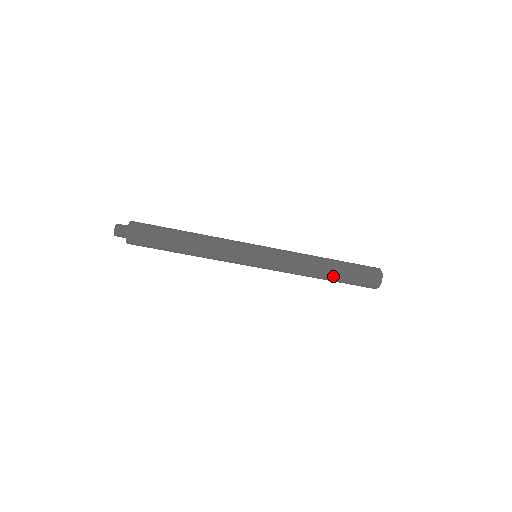
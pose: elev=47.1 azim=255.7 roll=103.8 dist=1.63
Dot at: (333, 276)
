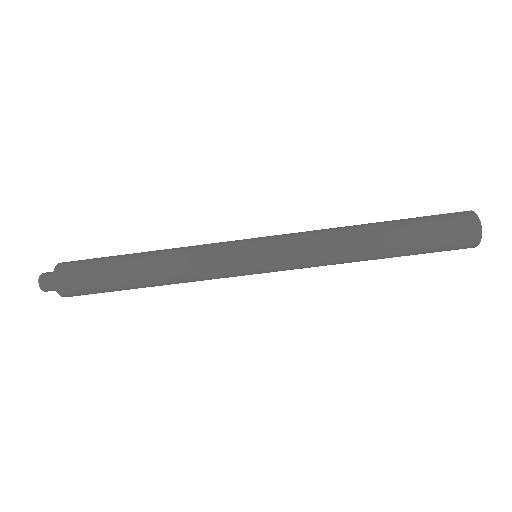
Dot at: (389, 235)
